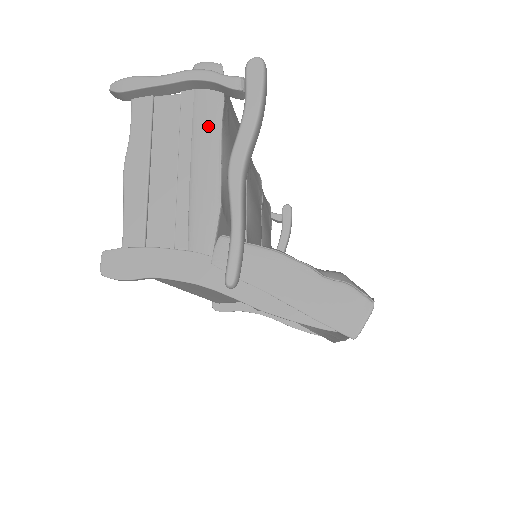
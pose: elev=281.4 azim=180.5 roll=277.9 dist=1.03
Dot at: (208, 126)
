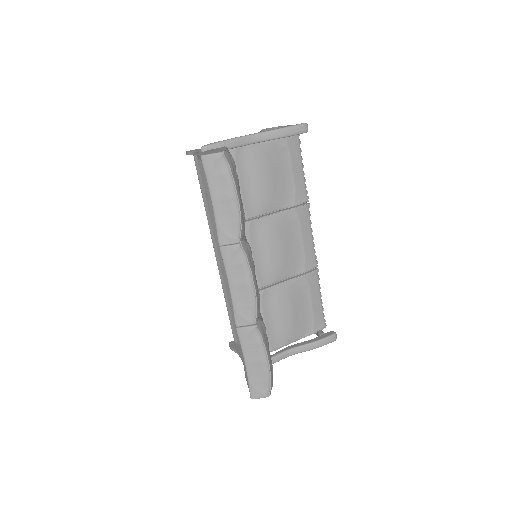
Dot at: occluded
